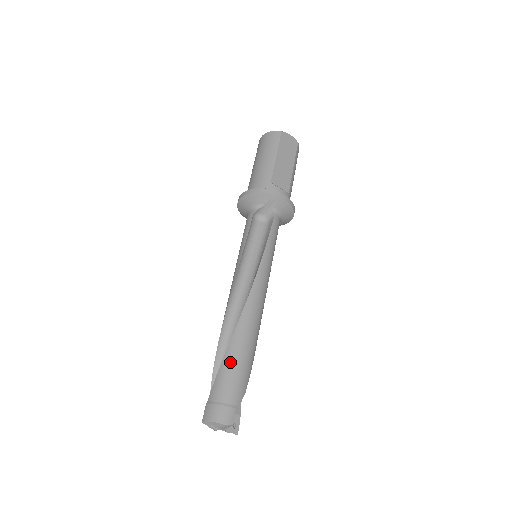
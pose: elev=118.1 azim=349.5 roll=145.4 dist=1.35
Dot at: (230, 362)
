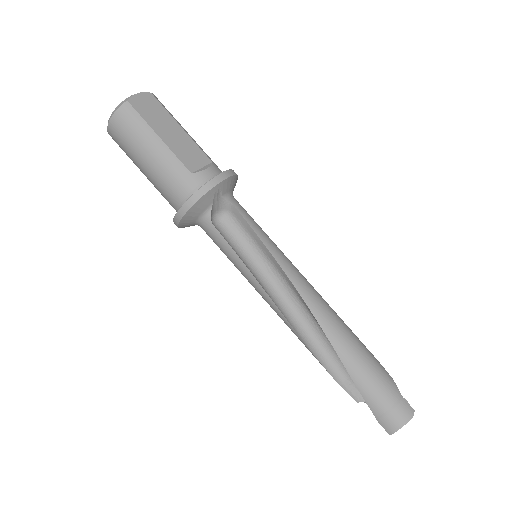
Dot at: (360, 373)
